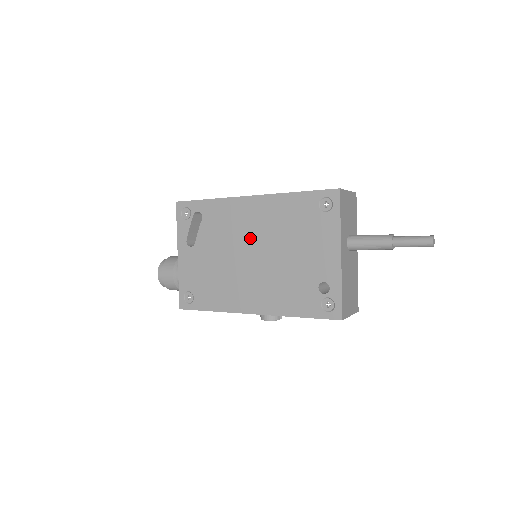
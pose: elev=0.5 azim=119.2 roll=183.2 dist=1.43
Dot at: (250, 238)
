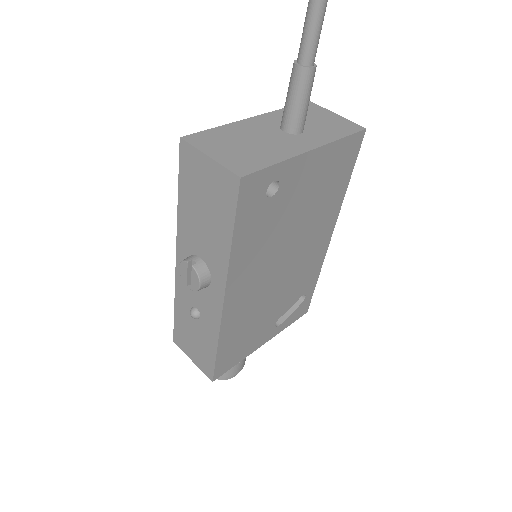
Dot at: occluded
